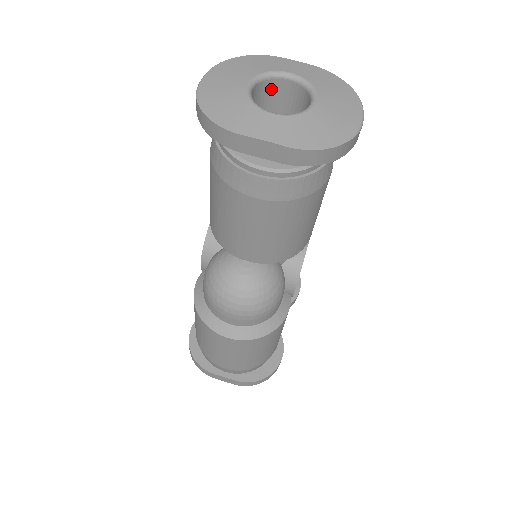
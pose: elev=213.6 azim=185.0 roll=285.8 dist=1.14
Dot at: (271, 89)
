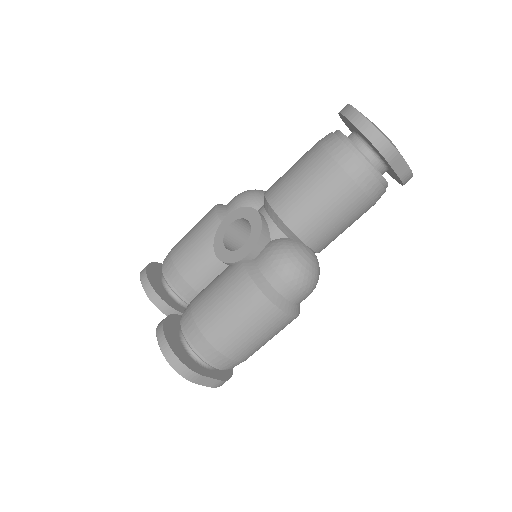
Dot at: occluded
